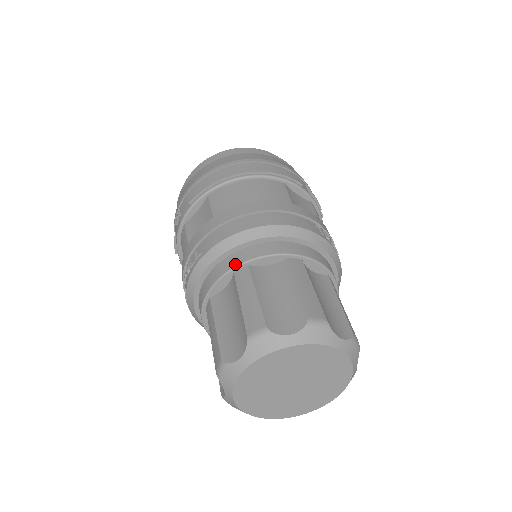
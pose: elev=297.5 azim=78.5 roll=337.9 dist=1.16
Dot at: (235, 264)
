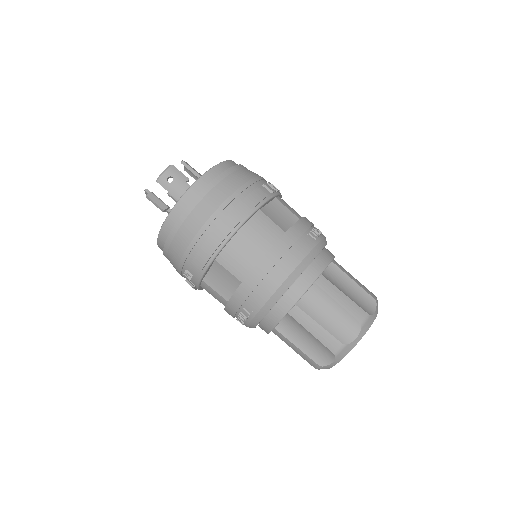
Dot at: (287, 310)
